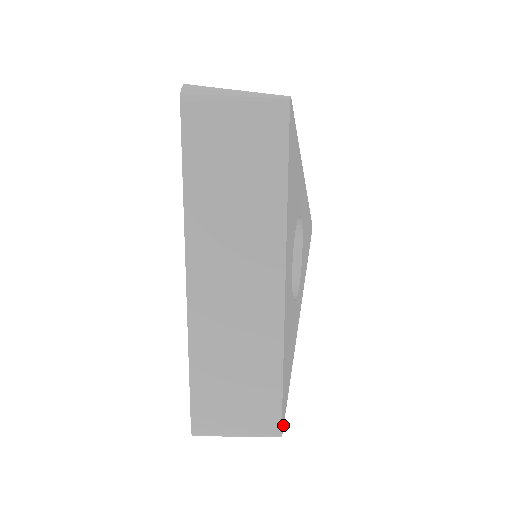
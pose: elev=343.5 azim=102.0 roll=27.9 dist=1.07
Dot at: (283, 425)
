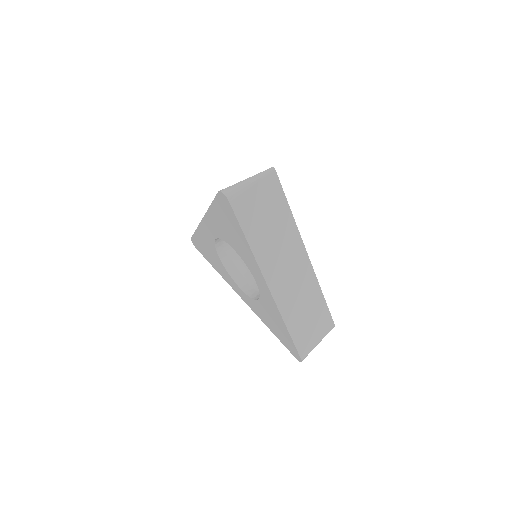
Dot at: occluded
